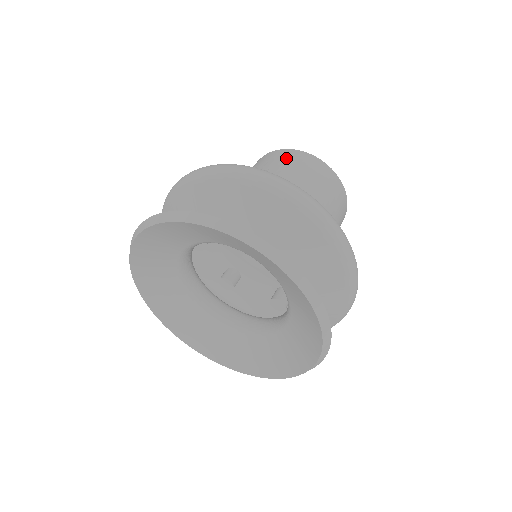
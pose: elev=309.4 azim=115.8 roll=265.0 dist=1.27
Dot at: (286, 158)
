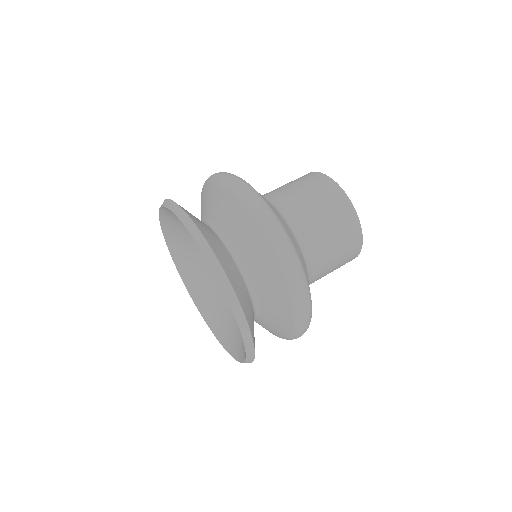
Dot at: occluded
